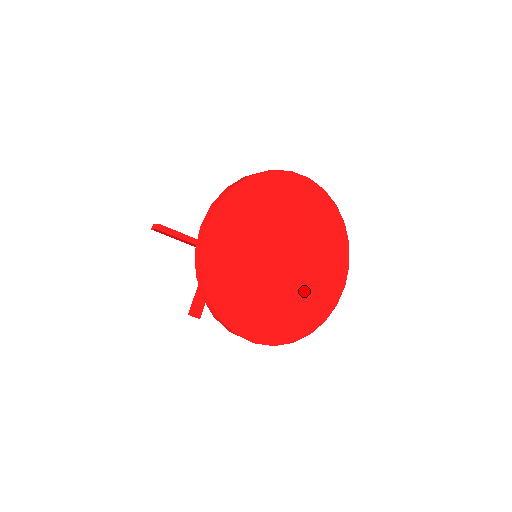
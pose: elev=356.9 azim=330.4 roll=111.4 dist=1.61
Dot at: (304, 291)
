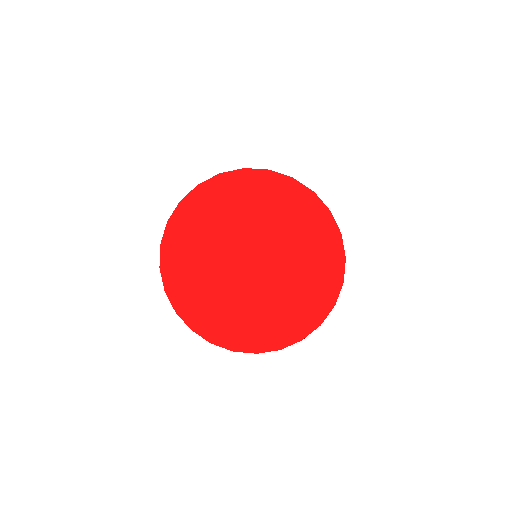
Dot at: (285, 294)
